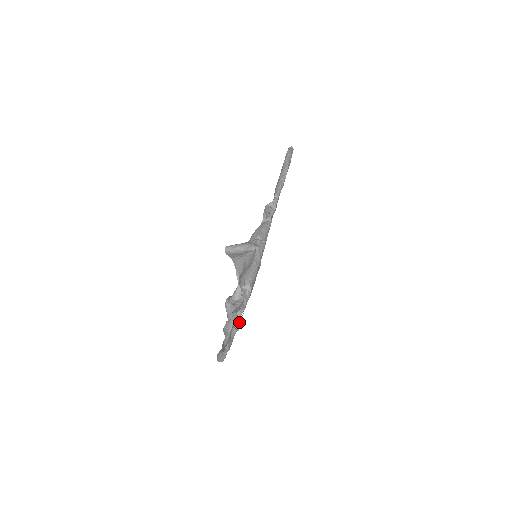
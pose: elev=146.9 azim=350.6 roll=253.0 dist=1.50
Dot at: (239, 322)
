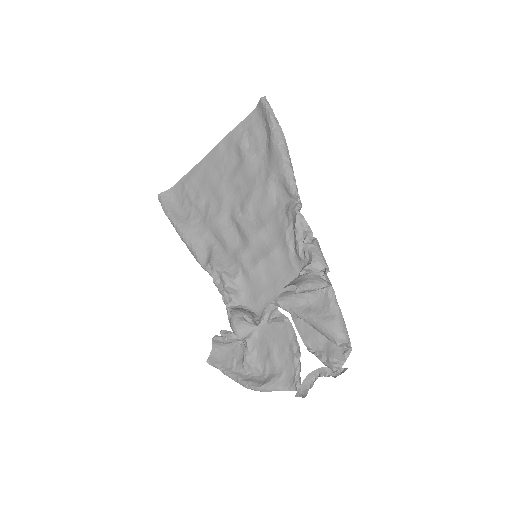
Dot at: (329, 373)
